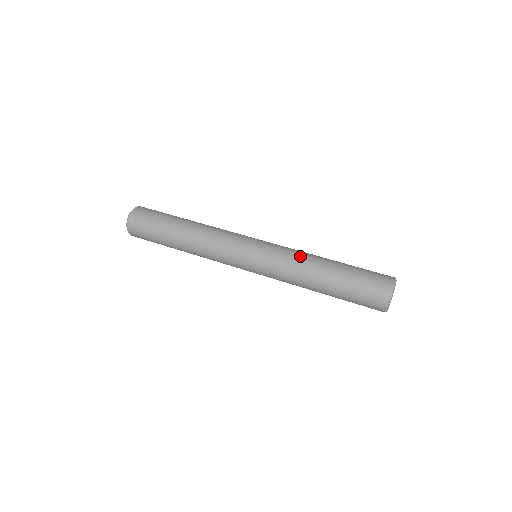
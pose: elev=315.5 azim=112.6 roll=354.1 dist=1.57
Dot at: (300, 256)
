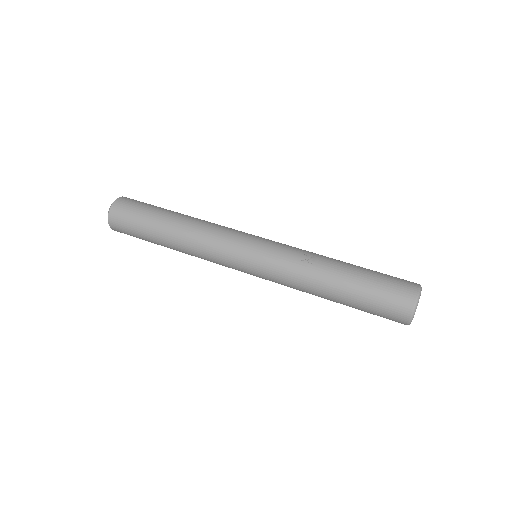
Dot at: (306, 259)
